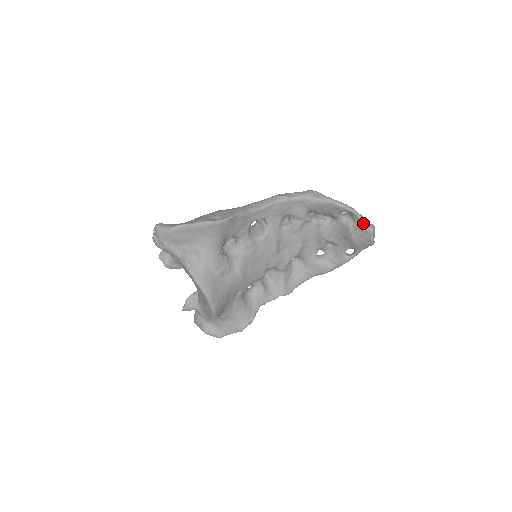
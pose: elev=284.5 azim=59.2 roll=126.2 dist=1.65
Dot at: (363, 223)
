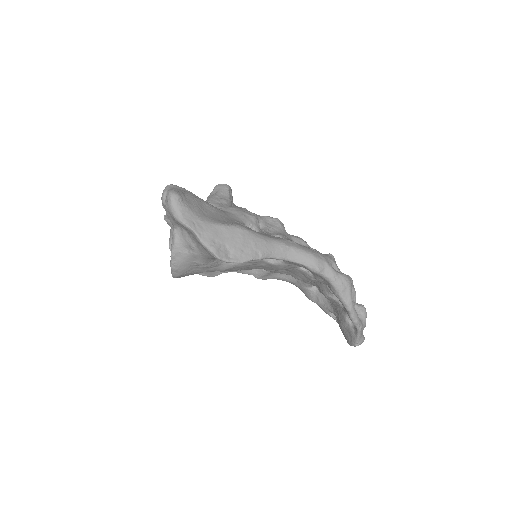
Dot at: (356, 337)
